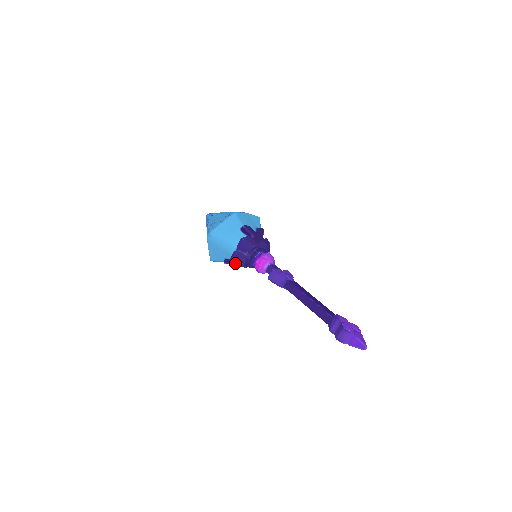
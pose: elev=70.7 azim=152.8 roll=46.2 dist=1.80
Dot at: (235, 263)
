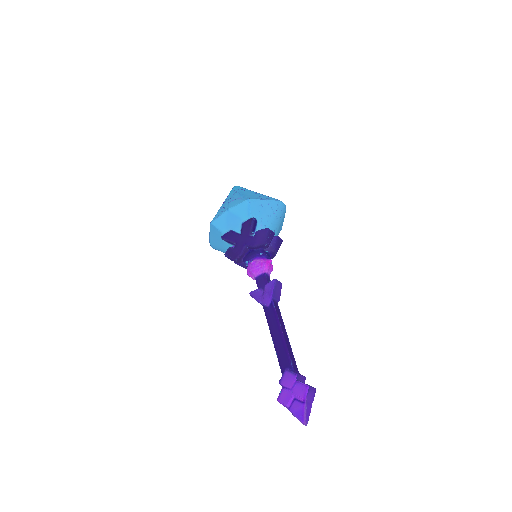
Dot at: occluded
